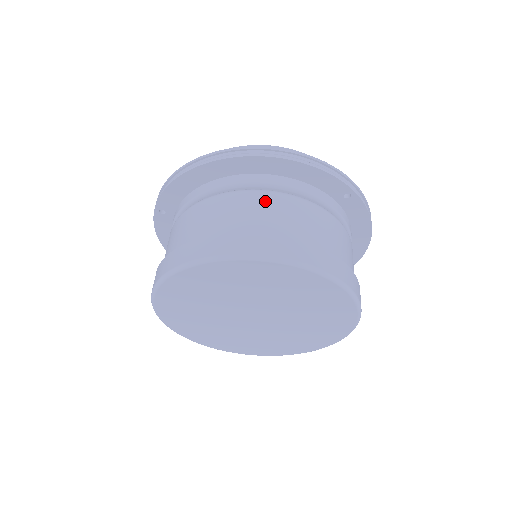
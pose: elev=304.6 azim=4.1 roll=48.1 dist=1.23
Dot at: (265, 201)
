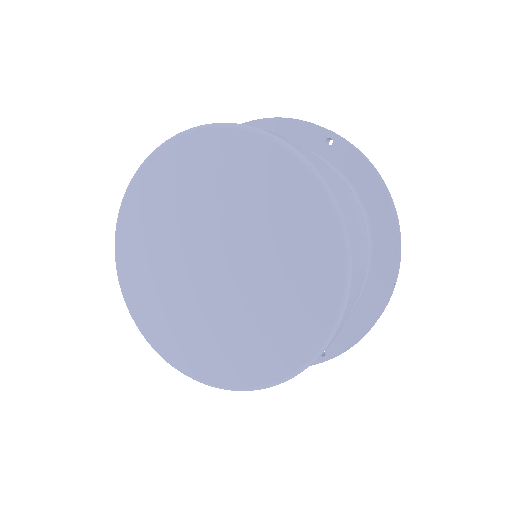
Dot at: occluded
